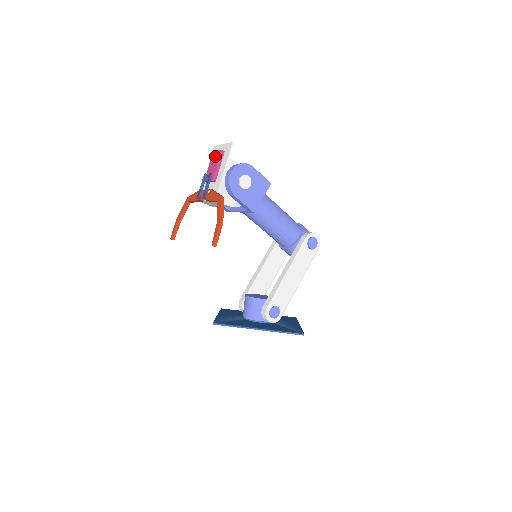
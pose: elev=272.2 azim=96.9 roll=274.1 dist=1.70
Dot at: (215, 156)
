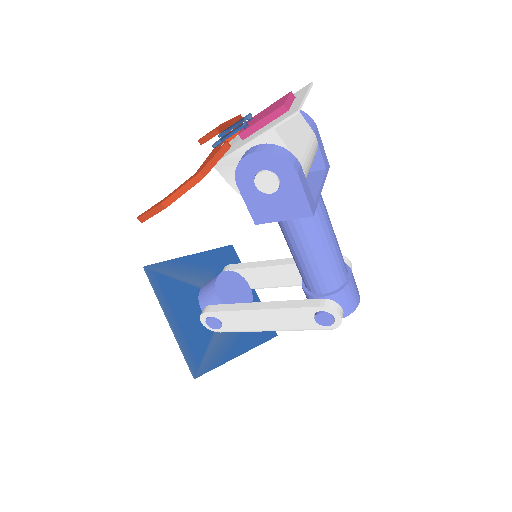
Dot at: (278, 103)
